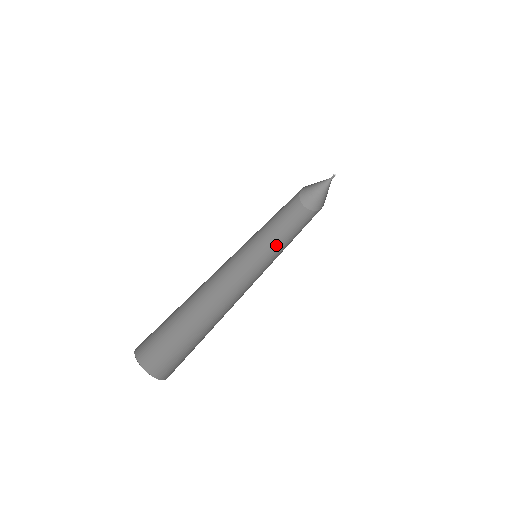
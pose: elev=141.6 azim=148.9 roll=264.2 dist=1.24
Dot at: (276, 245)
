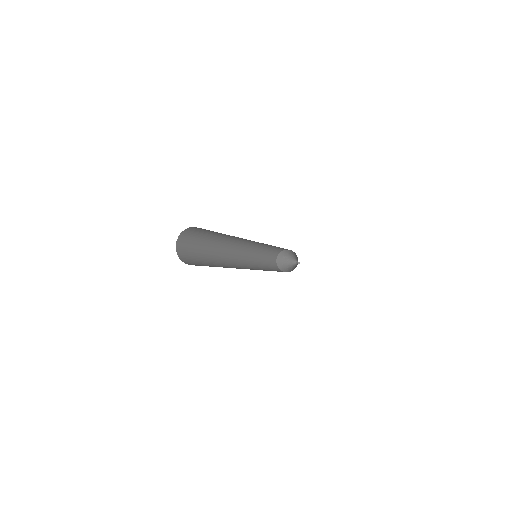
Dot at: occluded
